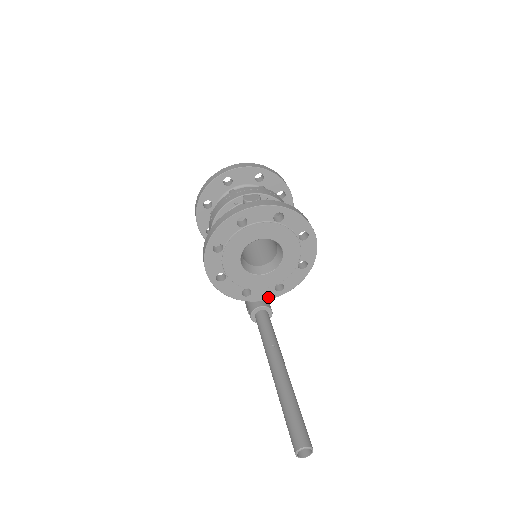
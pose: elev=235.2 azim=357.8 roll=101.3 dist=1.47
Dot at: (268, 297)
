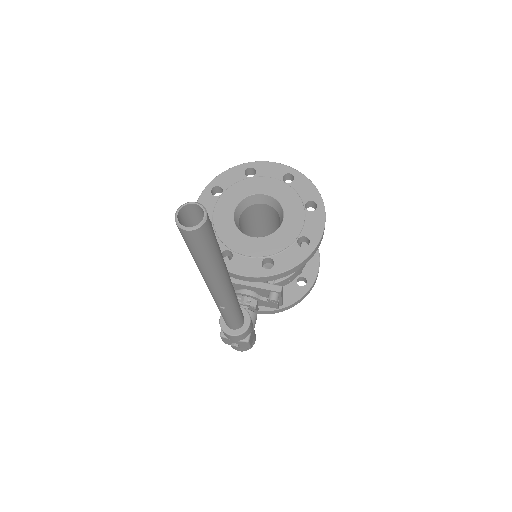
Dot at: (250, 273)
